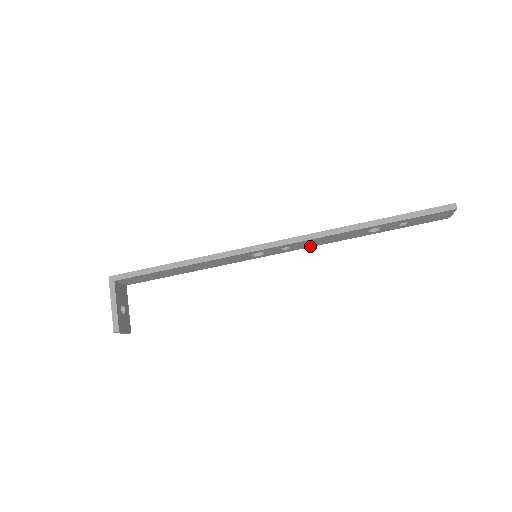
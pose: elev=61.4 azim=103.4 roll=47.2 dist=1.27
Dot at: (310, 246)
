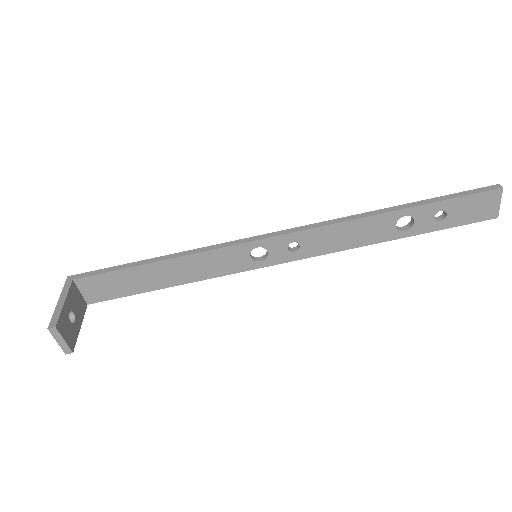
Dot at: (325, 251)
